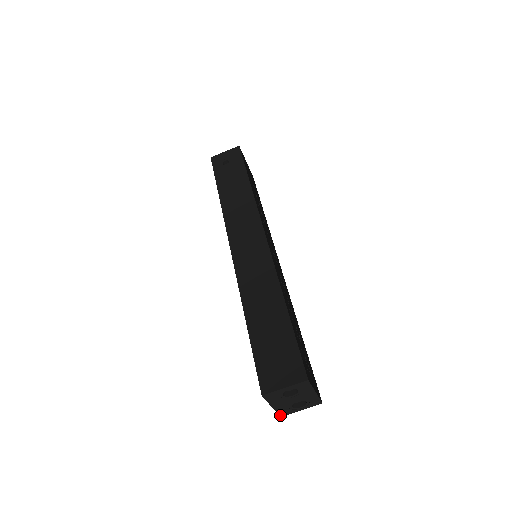
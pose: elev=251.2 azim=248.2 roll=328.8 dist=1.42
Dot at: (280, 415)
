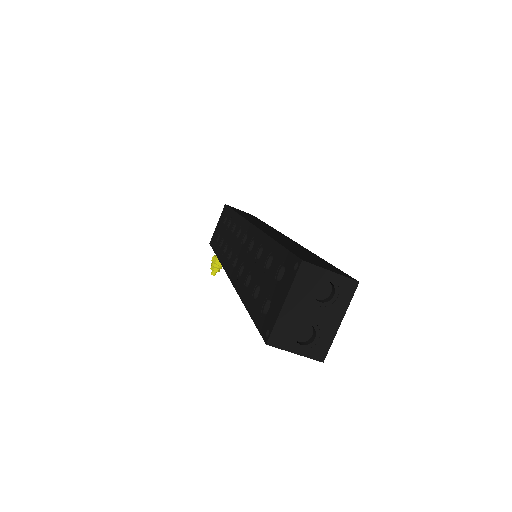
Dot at: (270, 338)
